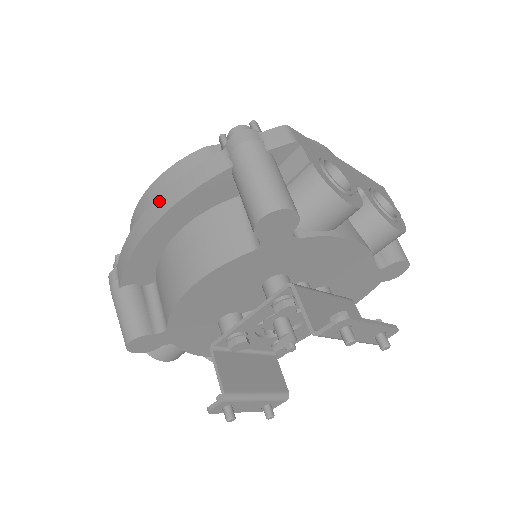
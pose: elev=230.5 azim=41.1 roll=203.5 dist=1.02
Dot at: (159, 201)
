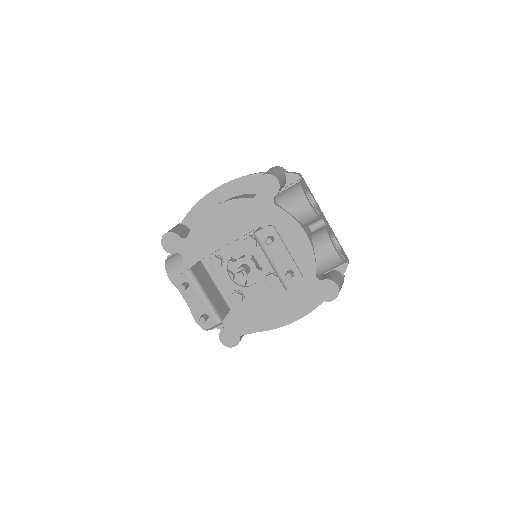
Dot at: occluded
